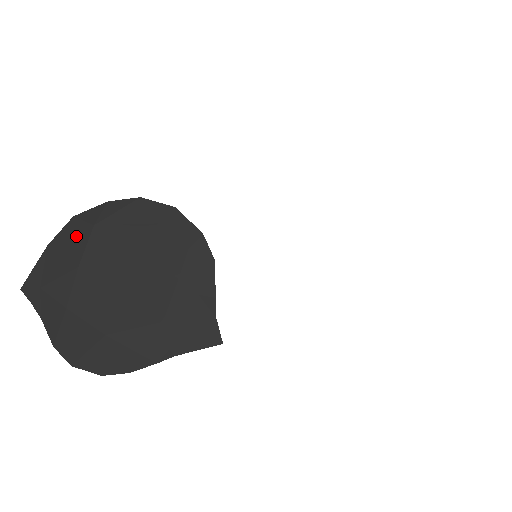
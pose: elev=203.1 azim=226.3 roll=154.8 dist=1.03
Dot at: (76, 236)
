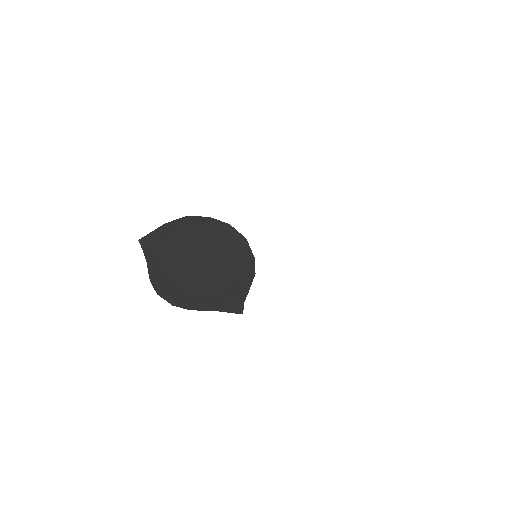
Dot at: (186, 228)
